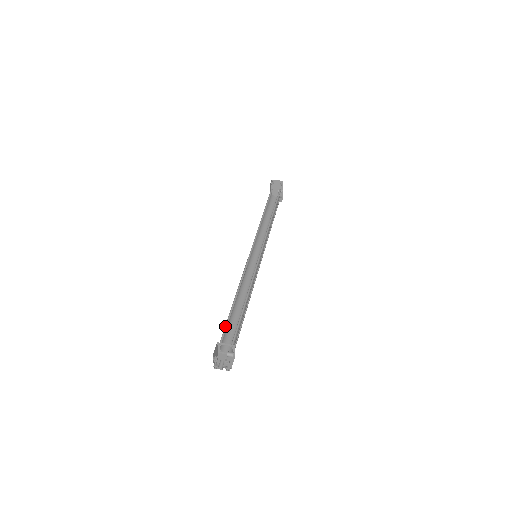
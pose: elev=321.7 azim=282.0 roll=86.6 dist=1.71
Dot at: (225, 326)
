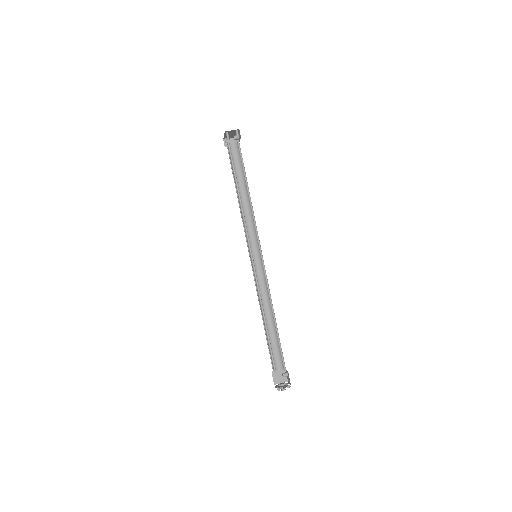
Dot at: (271, 354)
